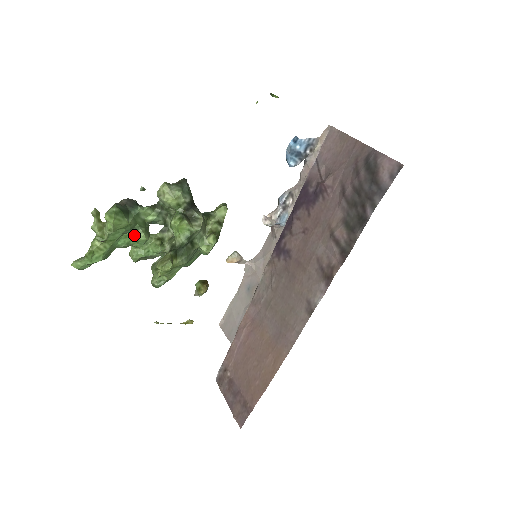
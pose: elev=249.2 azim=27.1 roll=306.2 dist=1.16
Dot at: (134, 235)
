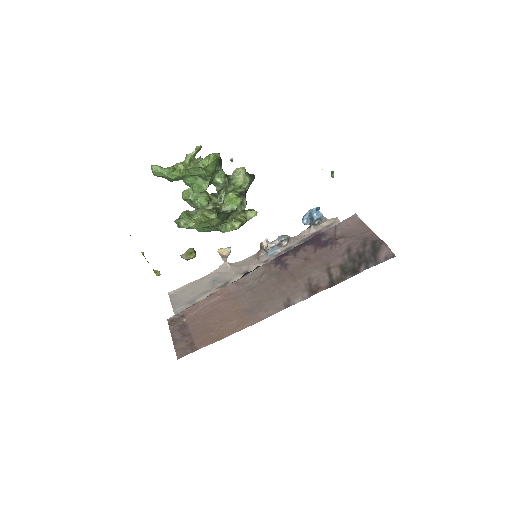
Dot at: (202, 181)
